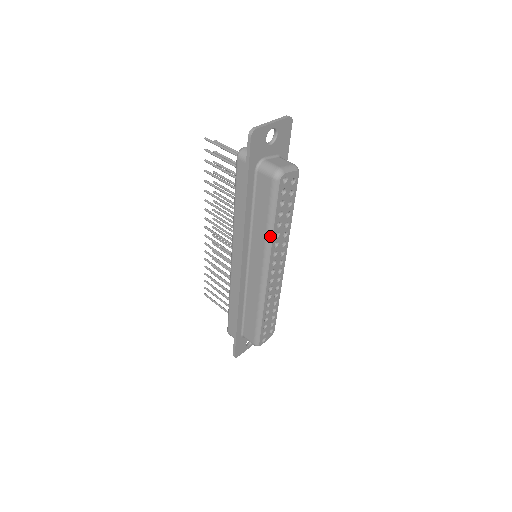
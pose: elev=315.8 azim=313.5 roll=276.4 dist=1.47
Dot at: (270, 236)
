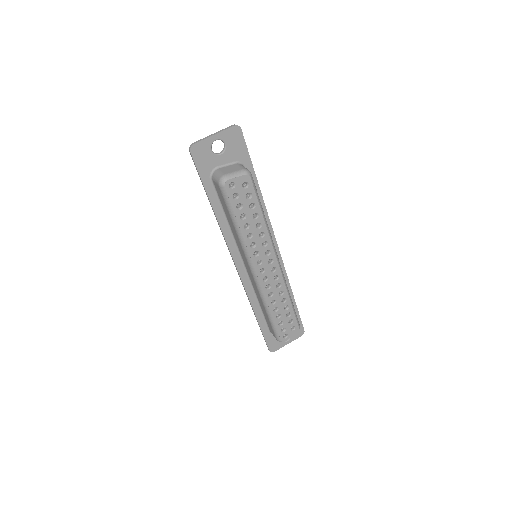
Dot at: (241, 237)
